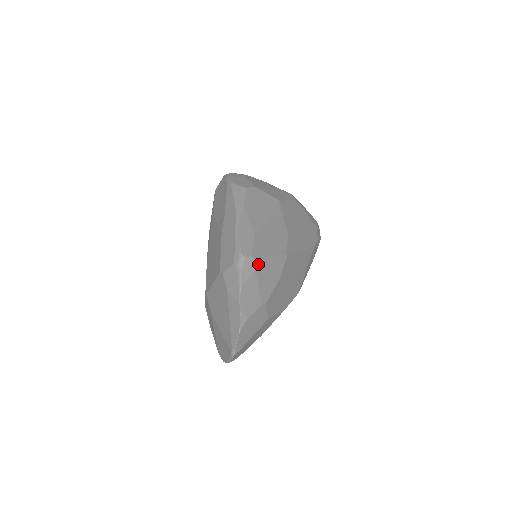
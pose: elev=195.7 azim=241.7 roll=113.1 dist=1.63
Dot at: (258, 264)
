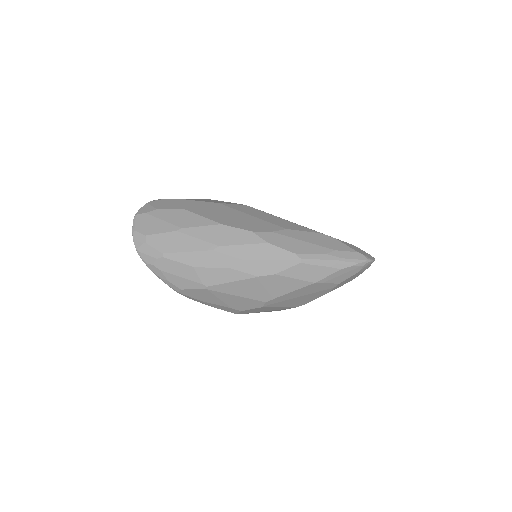
Dot at: (207, 199)
